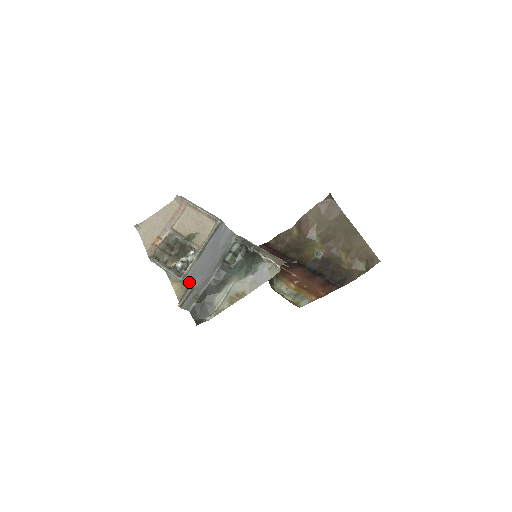
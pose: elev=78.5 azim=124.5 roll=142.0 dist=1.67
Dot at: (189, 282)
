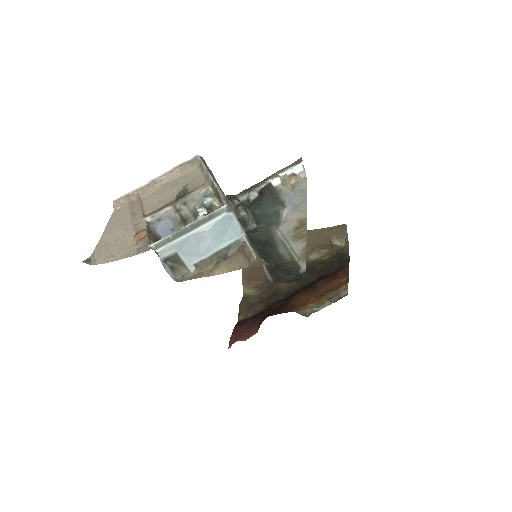
Dot at: (237, 220)
